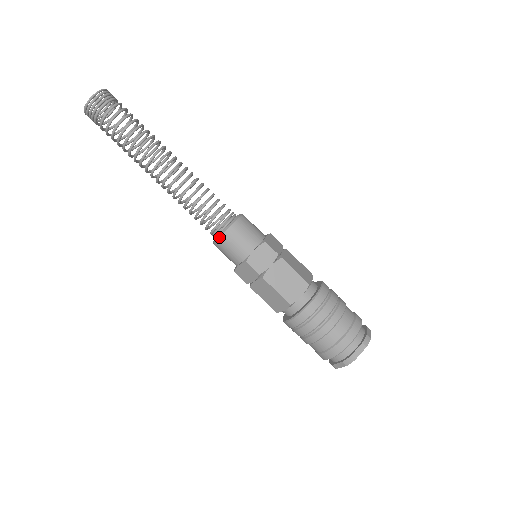
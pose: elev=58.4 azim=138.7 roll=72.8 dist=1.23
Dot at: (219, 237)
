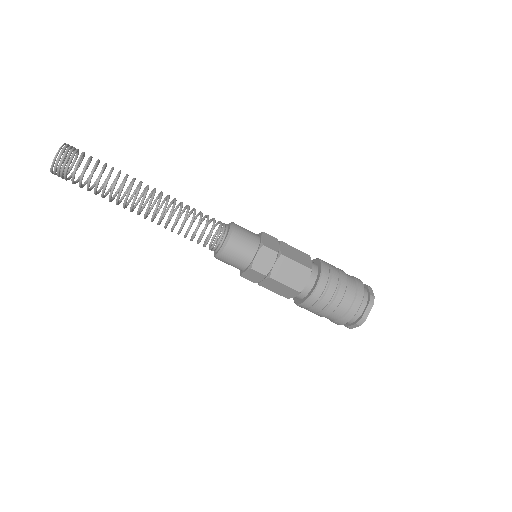
Dot at: (220, 253)
